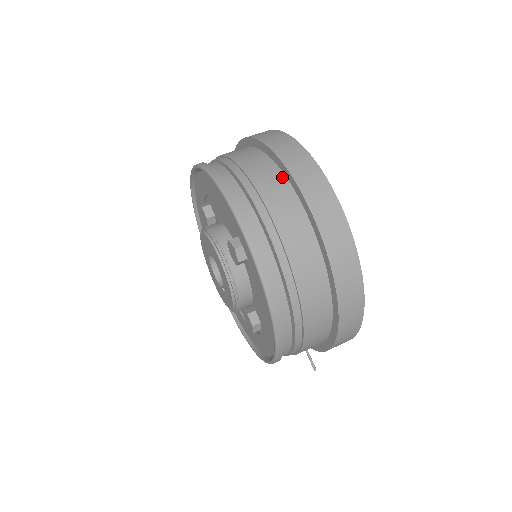
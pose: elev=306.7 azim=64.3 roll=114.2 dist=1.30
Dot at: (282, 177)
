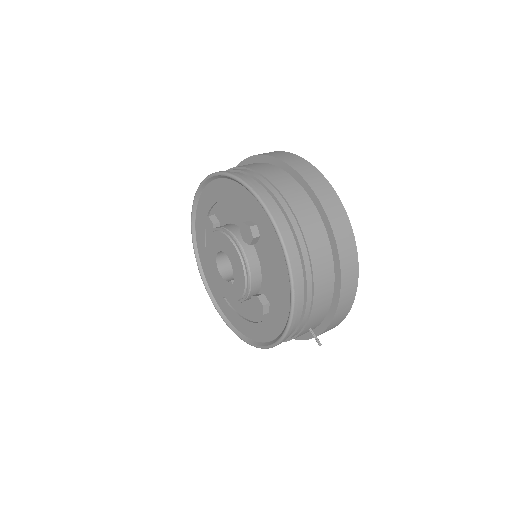
Dot at: (283, 171)
